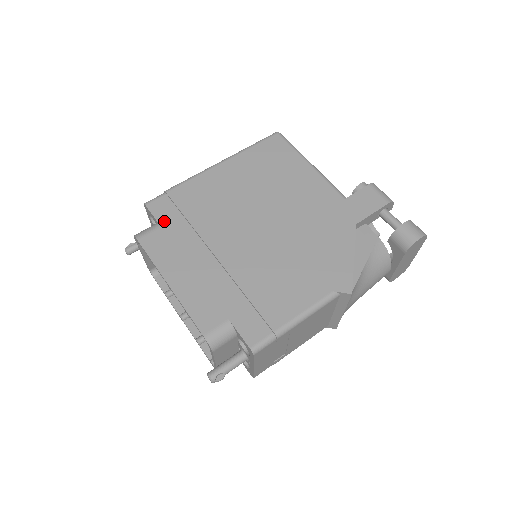
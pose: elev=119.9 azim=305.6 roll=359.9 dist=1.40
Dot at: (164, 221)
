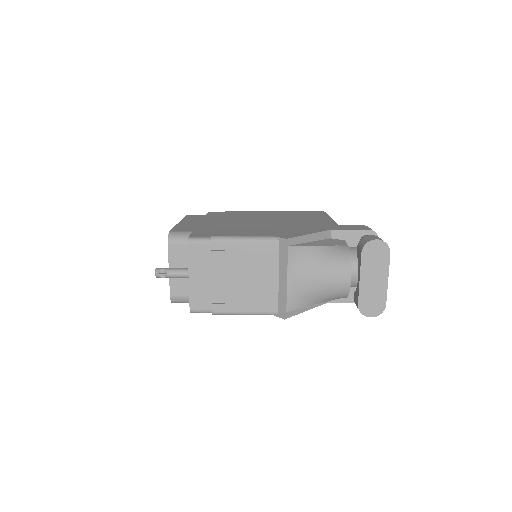
Dot at: (210, 214)
